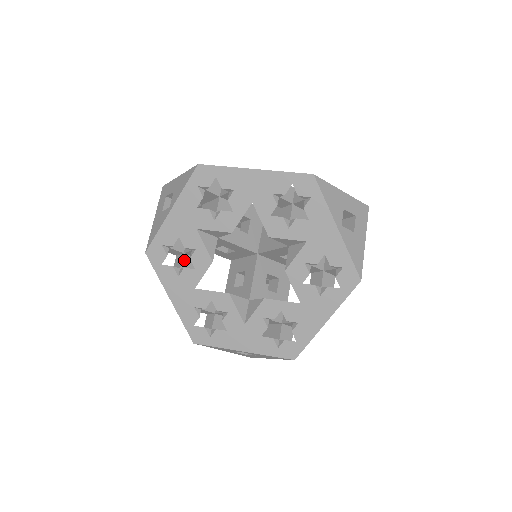
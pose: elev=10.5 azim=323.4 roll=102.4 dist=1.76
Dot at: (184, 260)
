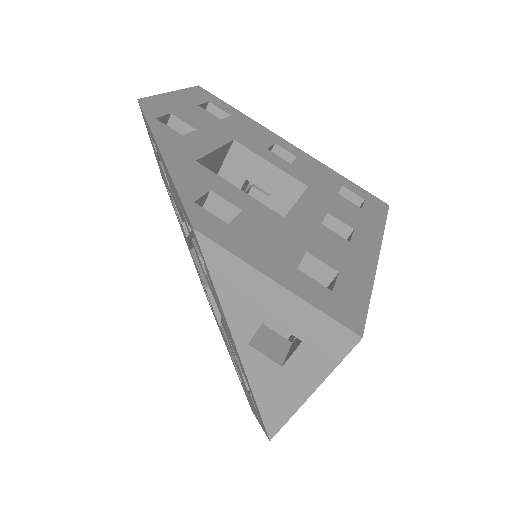
Dot at: occluded
